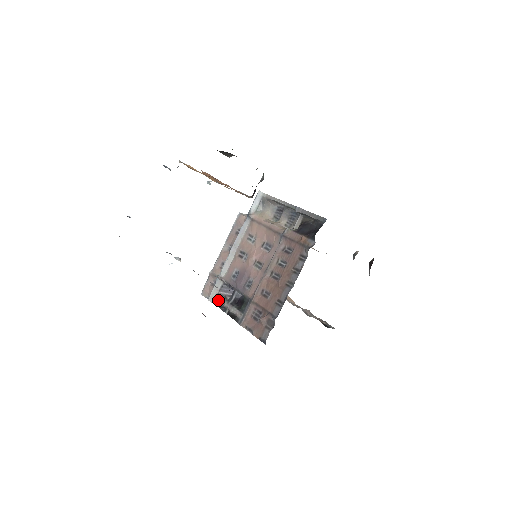
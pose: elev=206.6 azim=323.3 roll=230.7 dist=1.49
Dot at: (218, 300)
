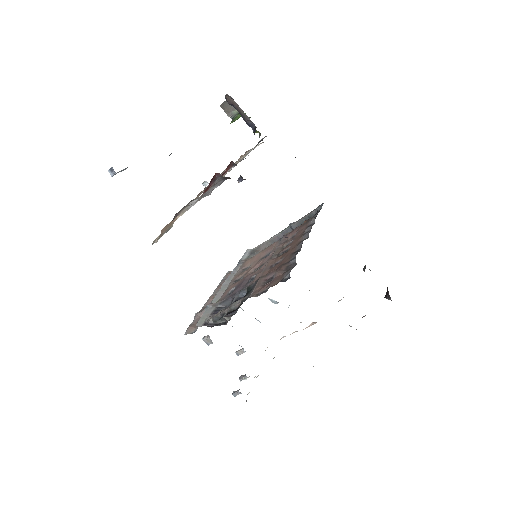
Dot at: (210, 318)
